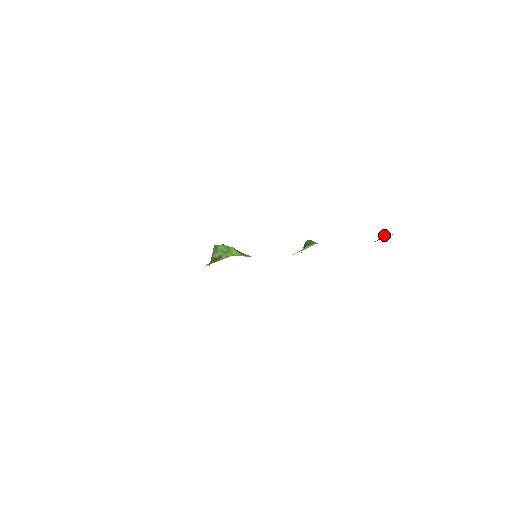
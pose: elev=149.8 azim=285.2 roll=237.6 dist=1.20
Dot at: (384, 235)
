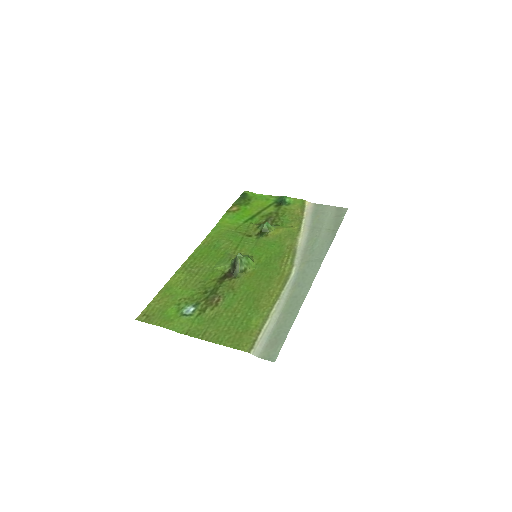
Dot at: (286, 197)
